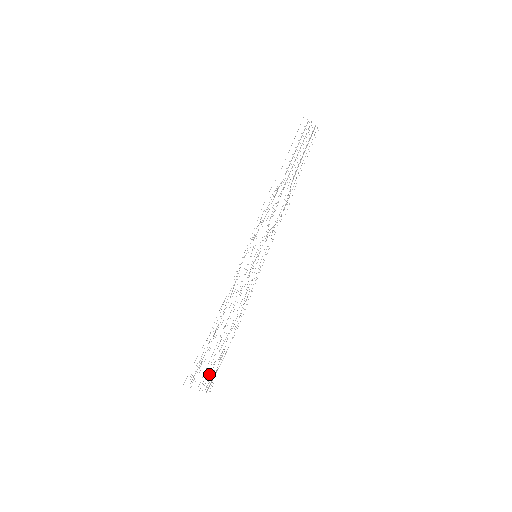
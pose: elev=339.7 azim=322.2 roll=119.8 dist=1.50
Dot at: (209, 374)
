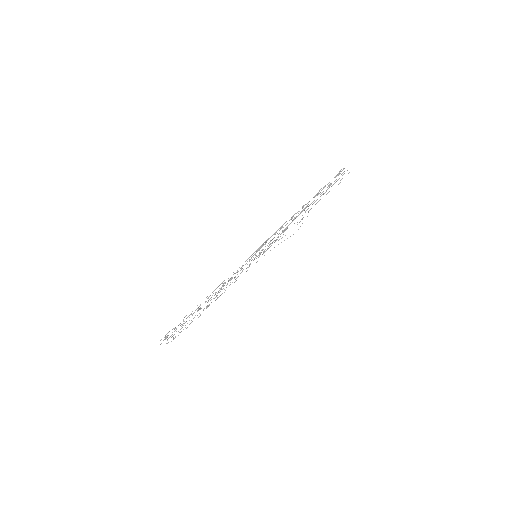
Dot at: occluded
